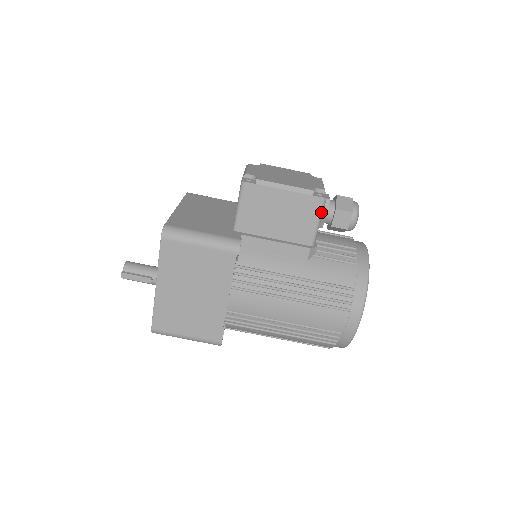
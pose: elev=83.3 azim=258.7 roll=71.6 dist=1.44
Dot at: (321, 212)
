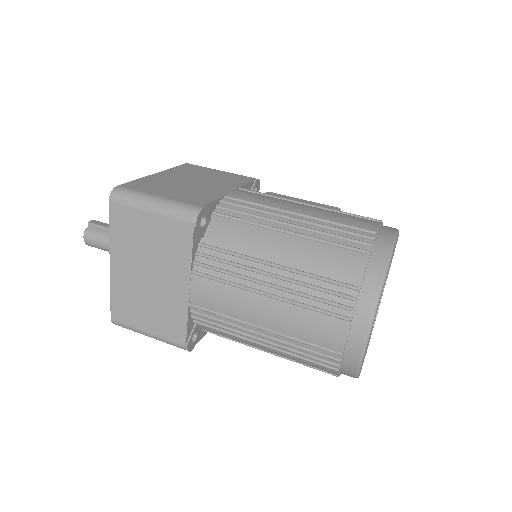
Dot at: occluded
